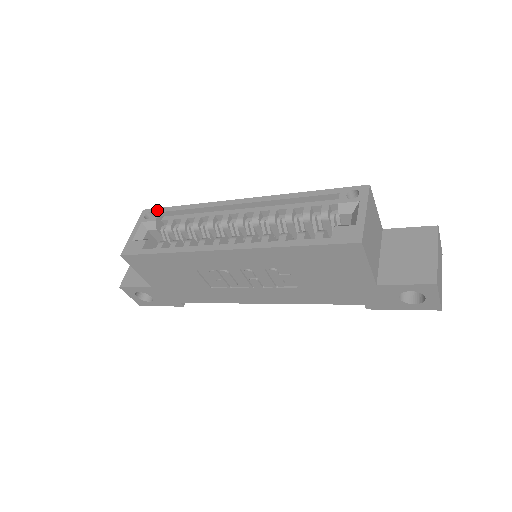
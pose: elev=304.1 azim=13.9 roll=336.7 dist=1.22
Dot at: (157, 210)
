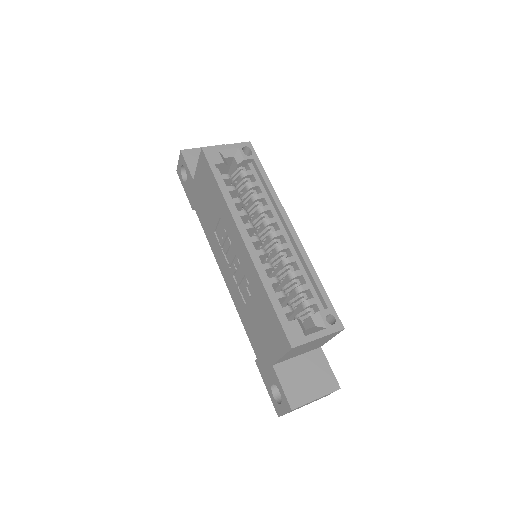
Dot at: (255, 155)
